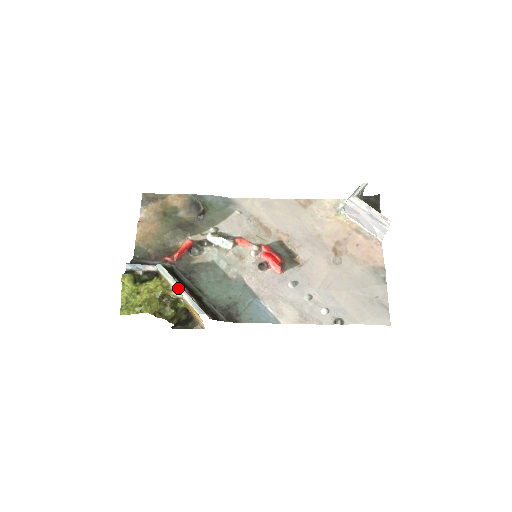
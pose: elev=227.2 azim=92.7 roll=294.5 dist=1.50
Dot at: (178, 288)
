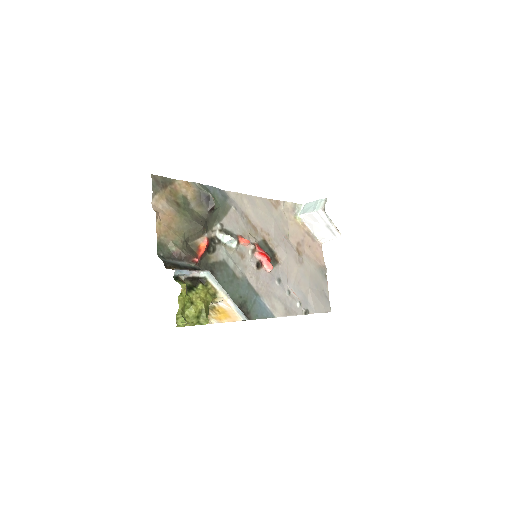
Dot at: (224, 296)
